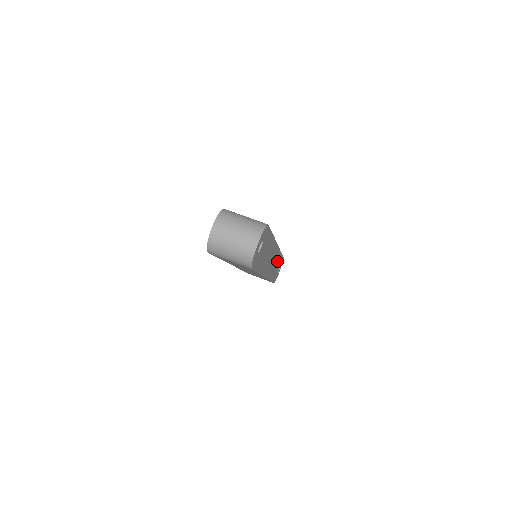
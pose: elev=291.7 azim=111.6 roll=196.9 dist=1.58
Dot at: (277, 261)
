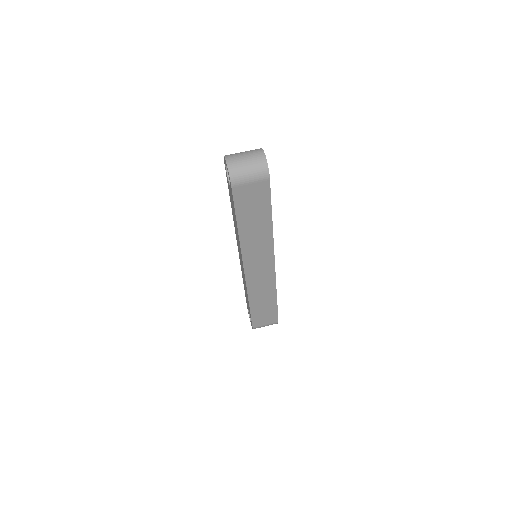
Dot at: occluded
